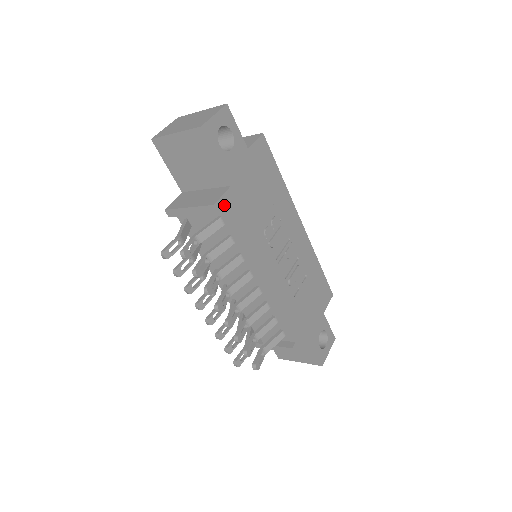
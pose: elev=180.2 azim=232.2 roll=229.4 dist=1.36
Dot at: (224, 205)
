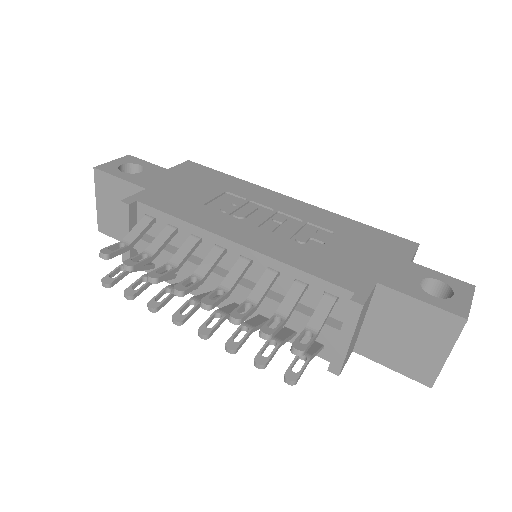
Dot at: (138, 200)
